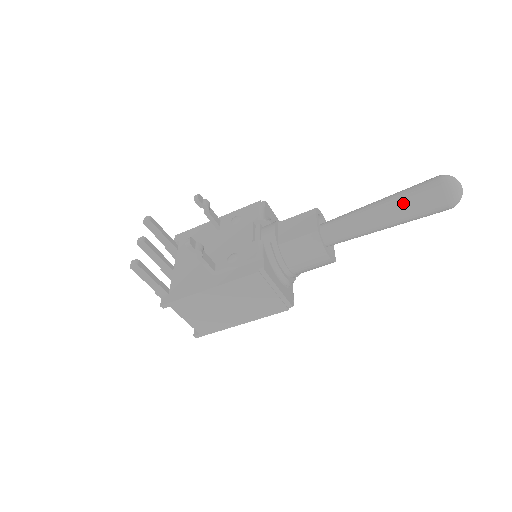
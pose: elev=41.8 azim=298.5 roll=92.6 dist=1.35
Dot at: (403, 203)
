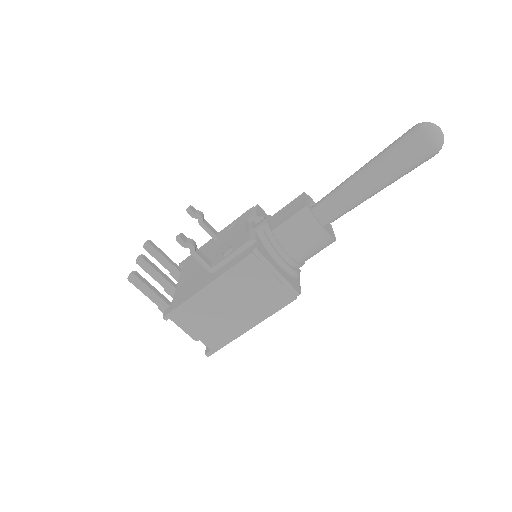
Dot at: (385, 158)
